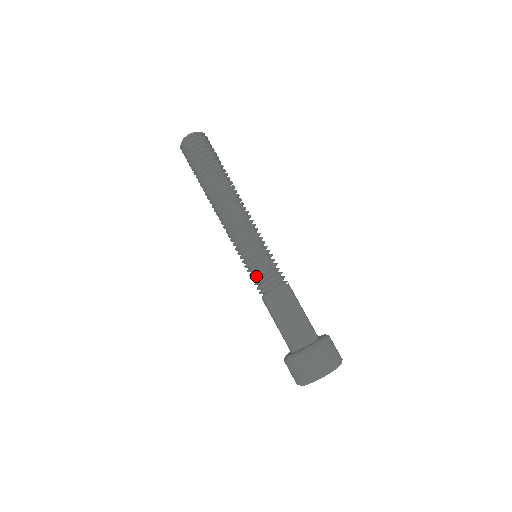
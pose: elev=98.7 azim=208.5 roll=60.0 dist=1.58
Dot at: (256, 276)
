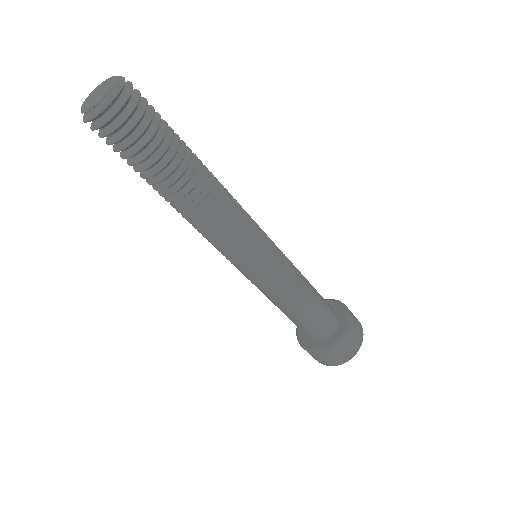
Dot at: occluded
